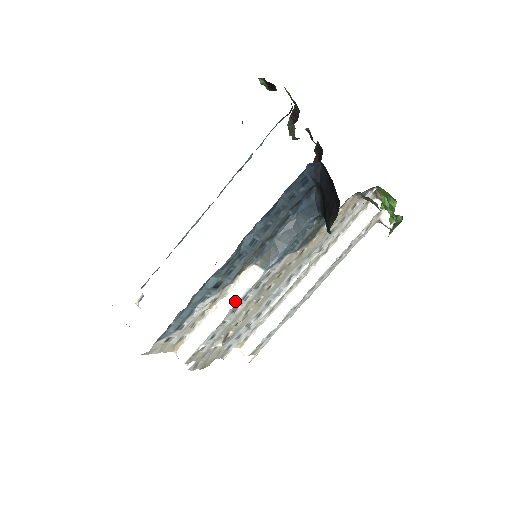
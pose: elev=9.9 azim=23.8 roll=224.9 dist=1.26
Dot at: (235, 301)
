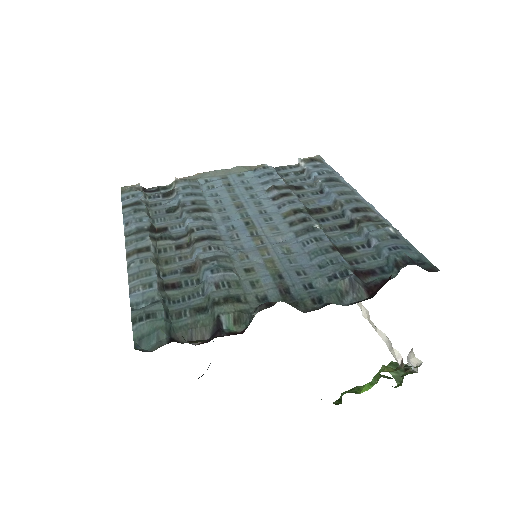
Dot at: occluded
